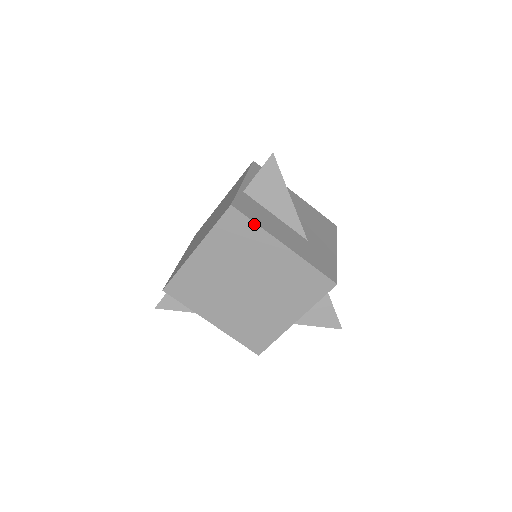
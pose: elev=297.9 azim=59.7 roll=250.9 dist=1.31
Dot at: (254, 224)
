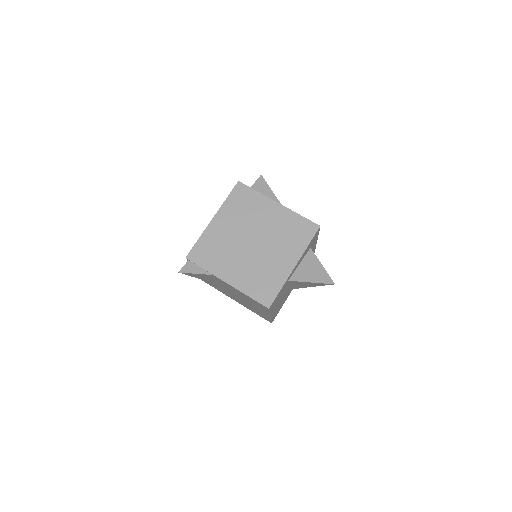
Dot at: (255, 191)
